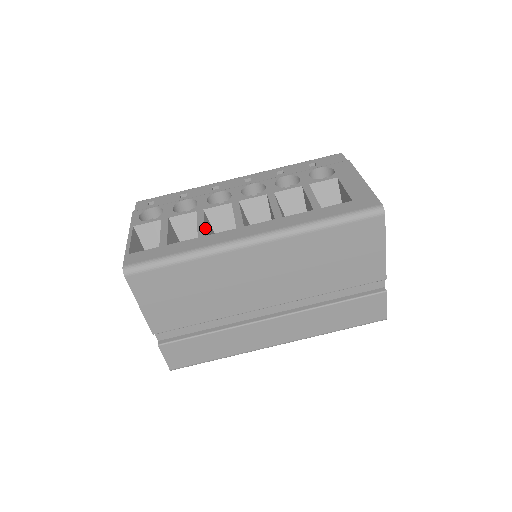
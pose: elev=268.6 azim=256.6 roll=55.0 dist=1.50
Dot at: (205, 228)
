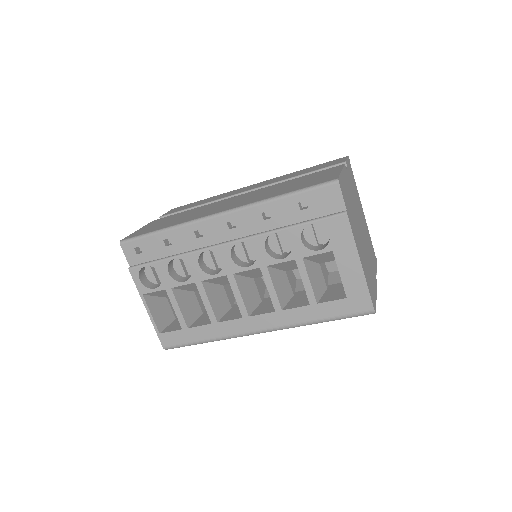
Dot at: (213, 310)
